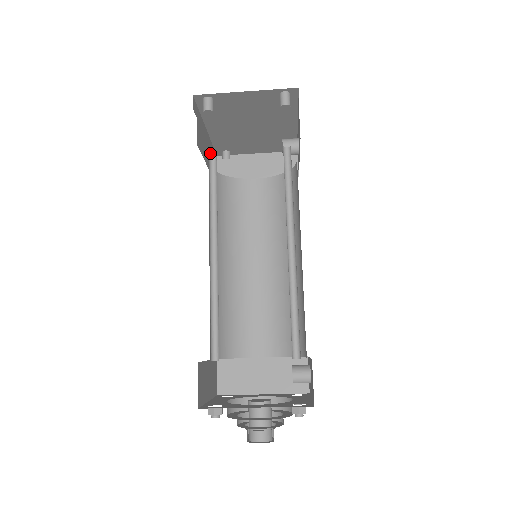
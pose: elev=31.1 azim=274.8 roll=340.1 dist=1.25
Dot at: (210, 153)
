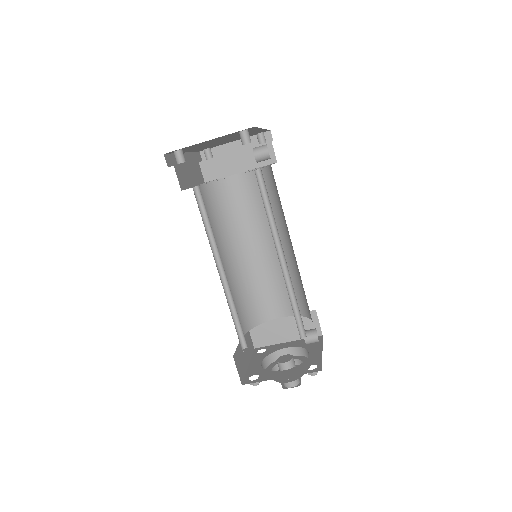
Dot at: (194, 189)
